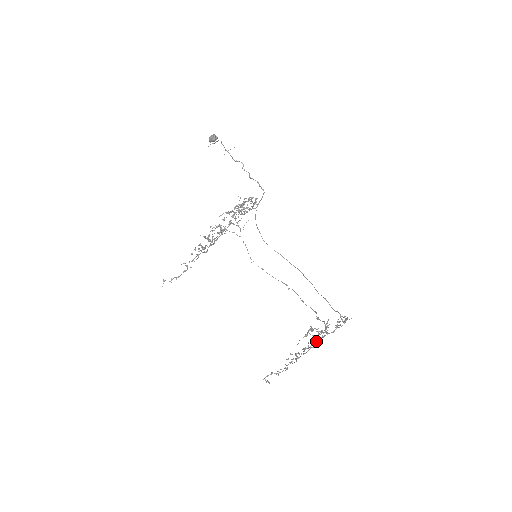
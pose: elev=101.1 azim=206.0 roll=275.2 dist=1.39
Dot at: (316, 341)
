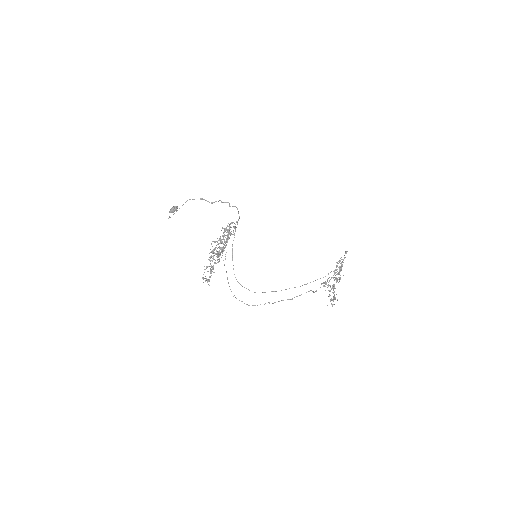
Dot at: (341, 267)
